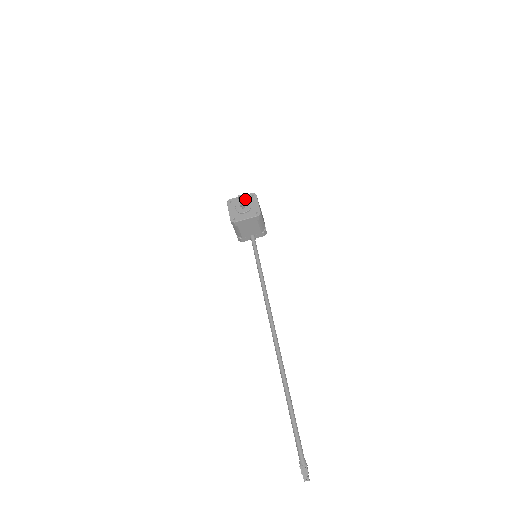
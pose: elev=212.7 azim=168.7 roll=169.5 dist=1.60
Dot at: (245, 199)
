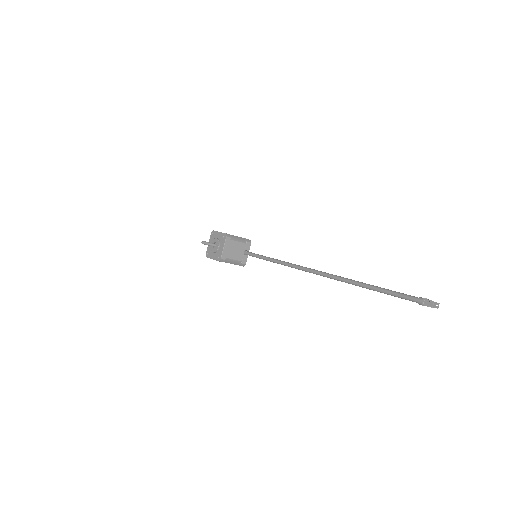
Dot at: (211, 241)
